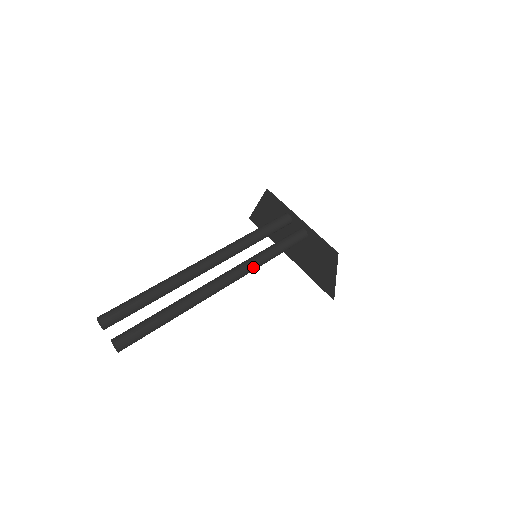
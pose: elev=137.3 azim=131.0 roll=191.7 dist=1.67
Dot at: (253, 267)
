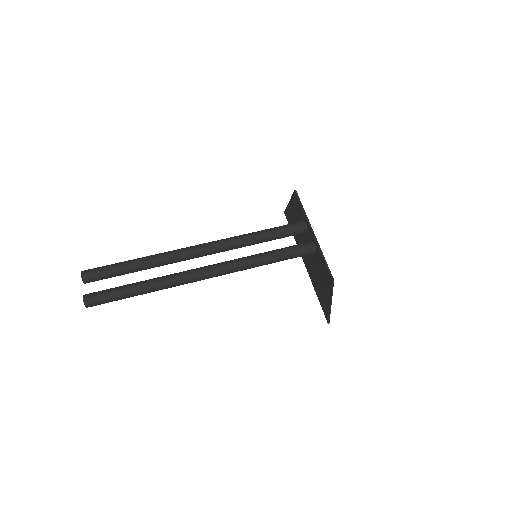
Dot at: (241, 267)
